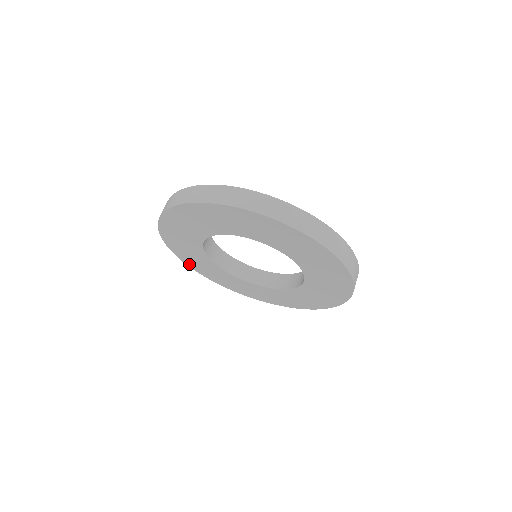
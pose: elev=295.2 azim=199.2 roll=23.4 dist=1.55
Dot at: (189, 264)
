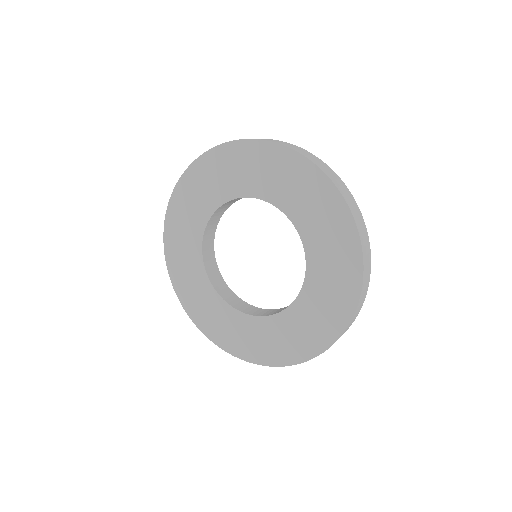
Dot at: (214, 338)
